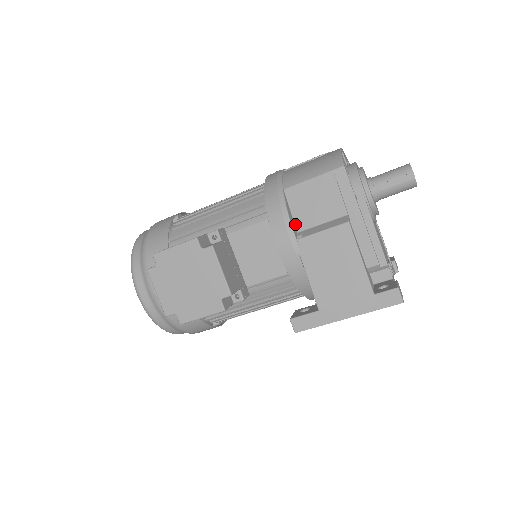
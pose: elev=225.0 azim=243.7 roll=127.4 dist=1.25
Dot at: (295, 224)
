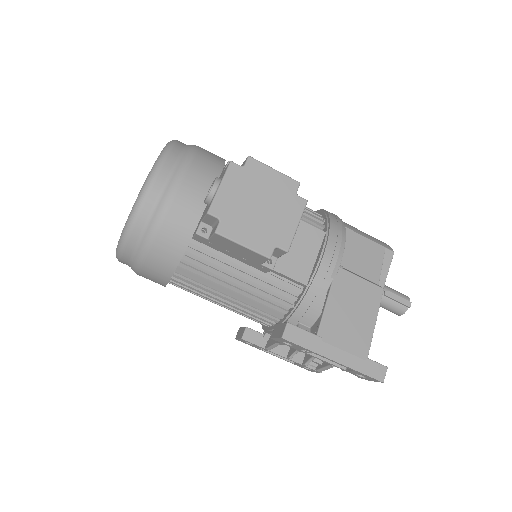
Dot at: occluded
